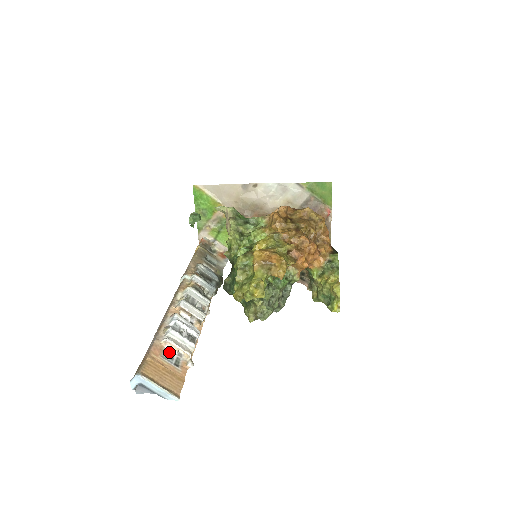
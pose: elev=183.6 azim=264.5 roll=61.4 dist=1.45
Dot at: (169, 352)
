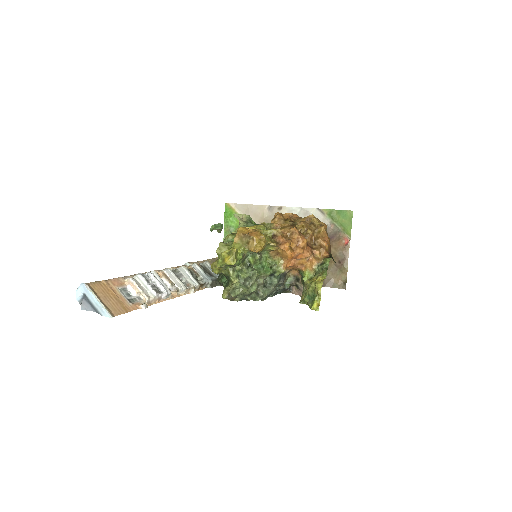
Dot at: (129, 291)
